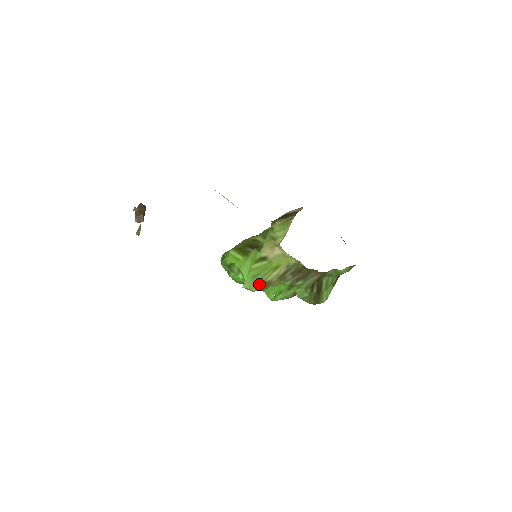
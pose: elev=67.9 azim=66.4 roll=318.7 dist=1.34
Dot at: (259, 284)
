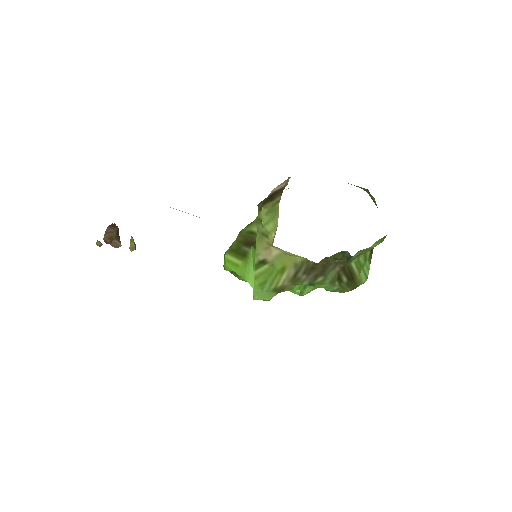
Dot at: (271, 292)
